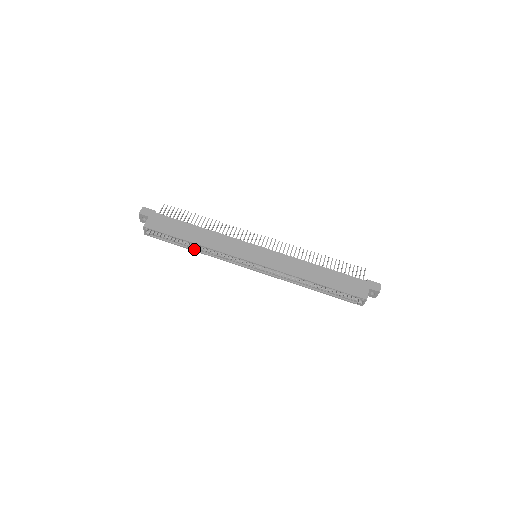
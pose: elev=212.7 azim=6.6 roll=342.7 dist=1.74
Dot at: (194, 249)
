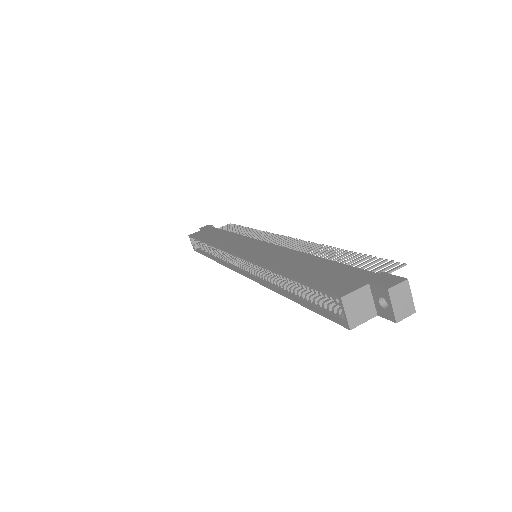
Dot at: (213, 257)
